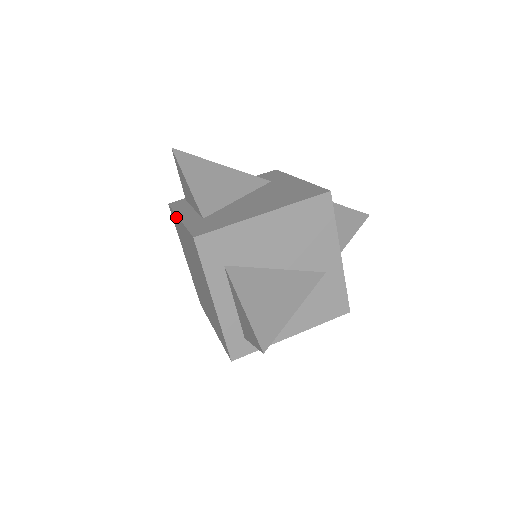
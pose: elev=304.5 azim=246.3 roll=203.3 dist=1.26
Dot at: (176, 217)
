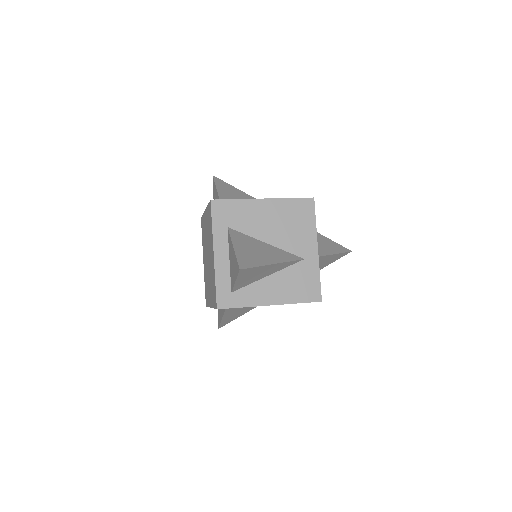
Dot at: occluded
